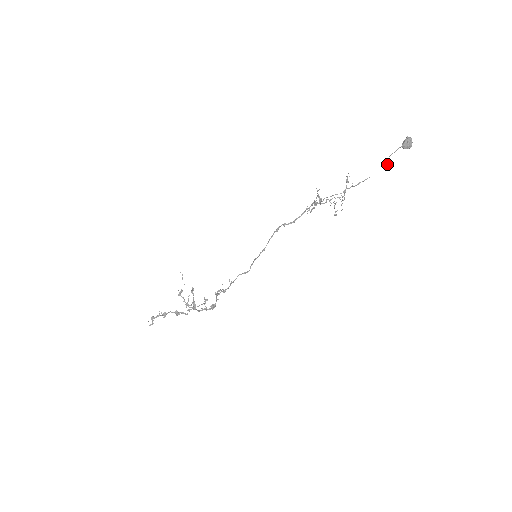
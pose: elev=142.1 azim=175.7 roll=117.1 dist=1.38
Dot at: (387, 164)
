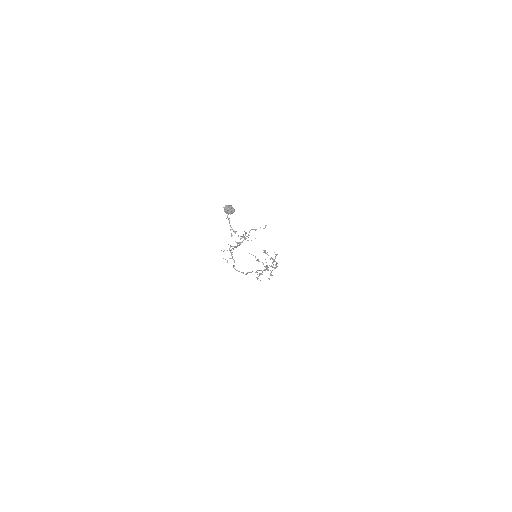
Dot at: (231, 234)
